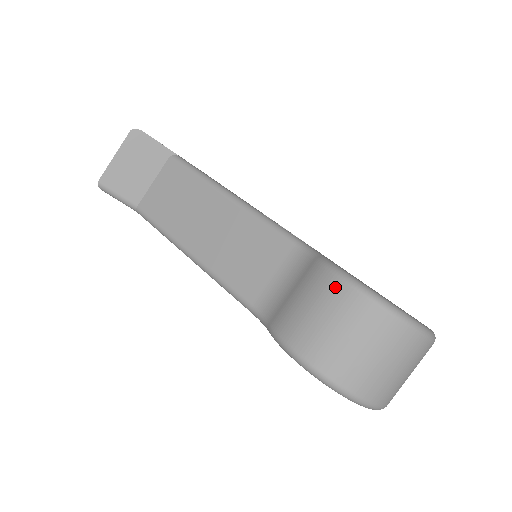
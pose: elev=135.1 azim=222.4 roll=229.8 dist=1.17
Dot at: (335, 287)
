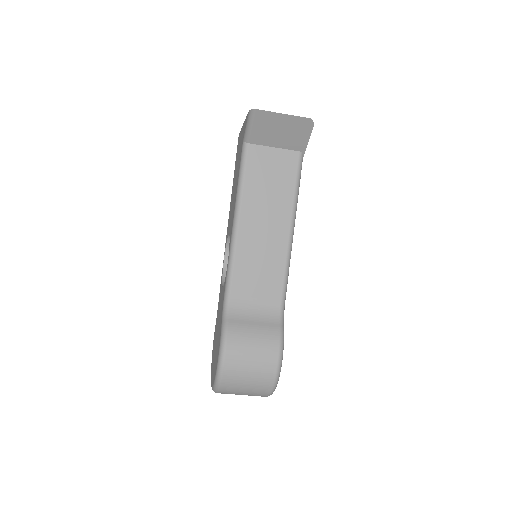
Dot at: (273, 355)
